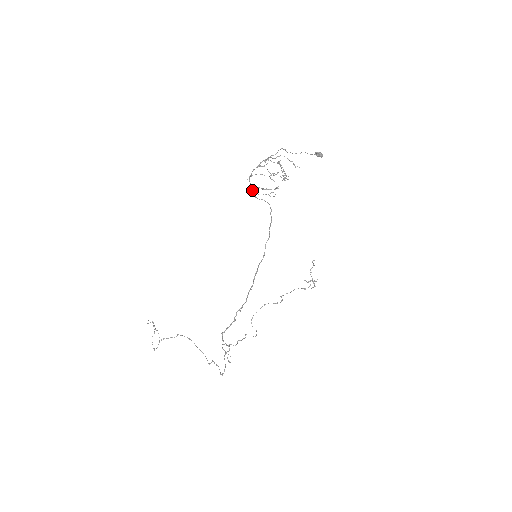
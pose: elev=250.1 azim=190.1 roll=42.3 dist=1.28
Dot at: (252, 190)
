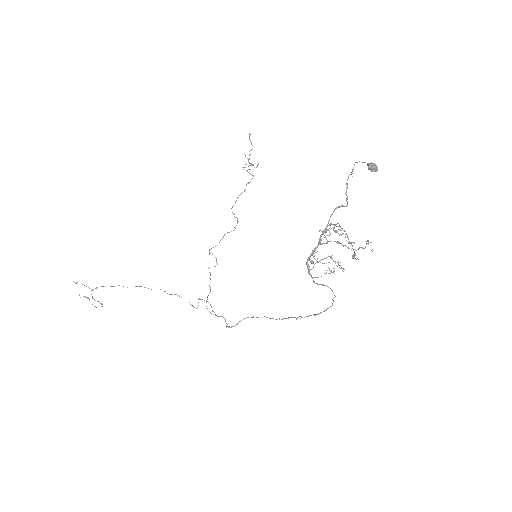
Dot at: (310, 275)
